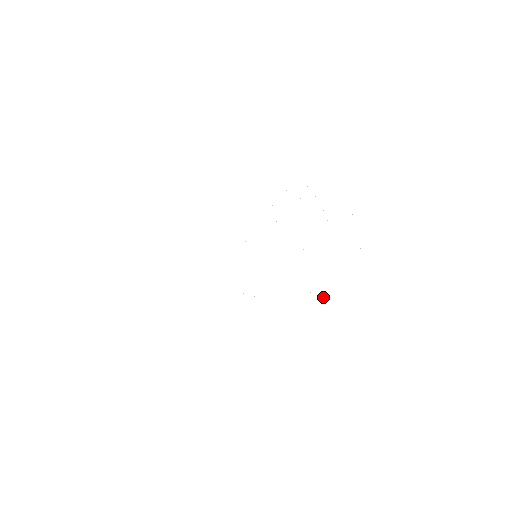
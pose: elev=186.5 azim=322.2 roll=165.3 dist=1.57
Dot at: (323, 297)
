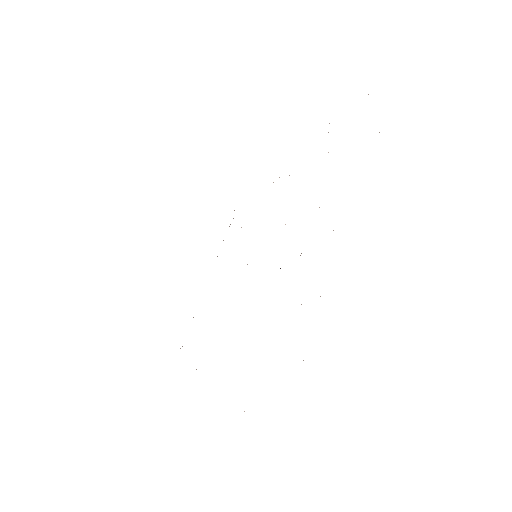
Dot at: occluded
